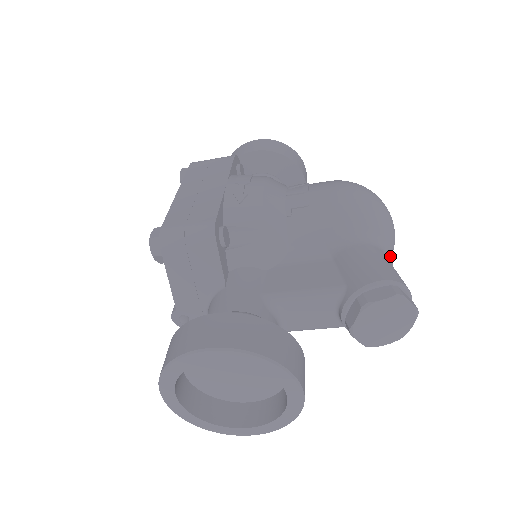
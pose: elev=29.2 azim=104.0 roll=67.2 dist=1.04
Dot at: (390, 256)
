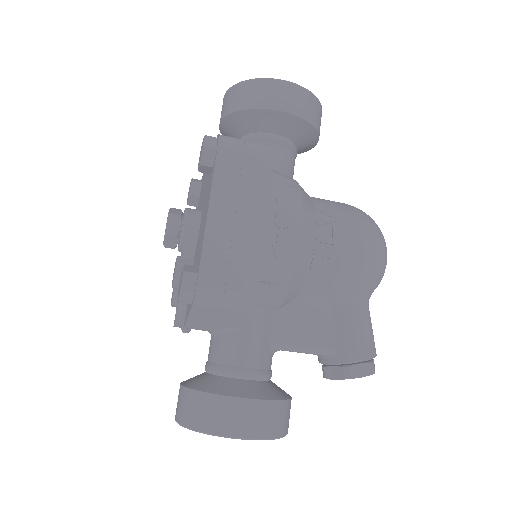
Dot at: occluded
